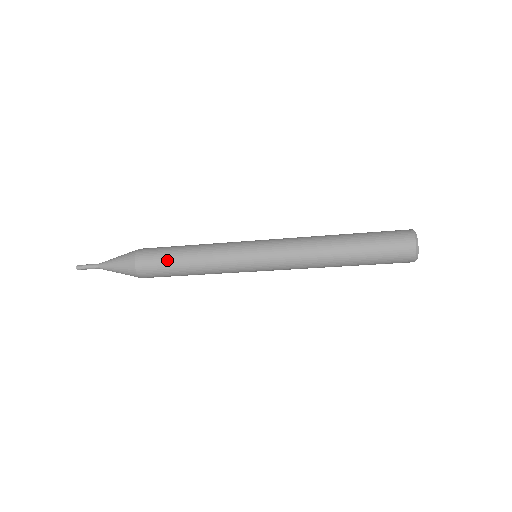
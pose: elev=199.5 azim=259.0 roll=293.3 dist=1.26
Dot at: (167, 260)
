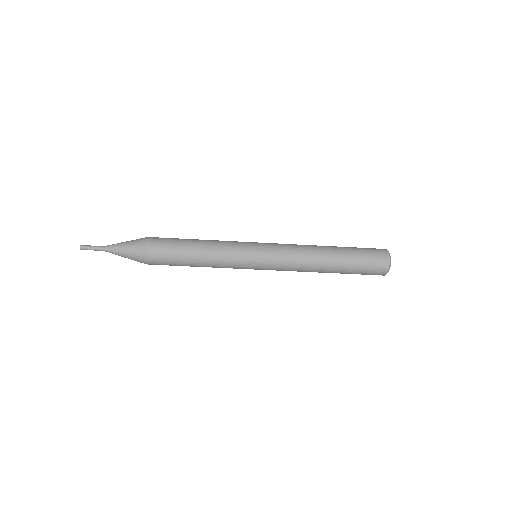
Dot at: (177, 259)
